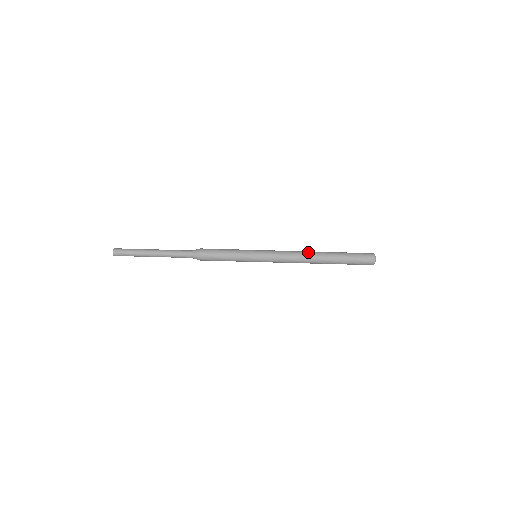
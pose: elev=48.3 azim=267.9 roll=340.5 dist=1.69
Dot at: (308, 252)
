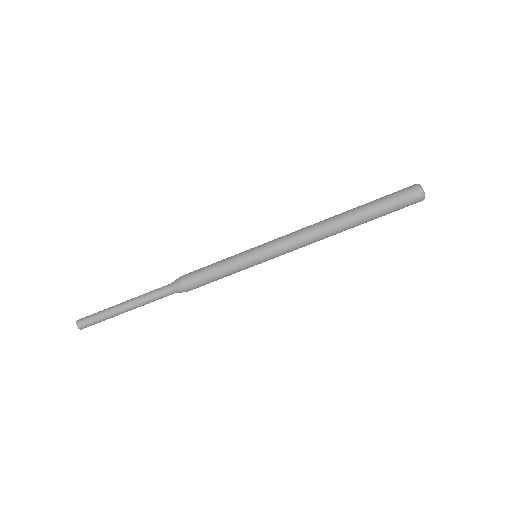
Dot at: occluded
